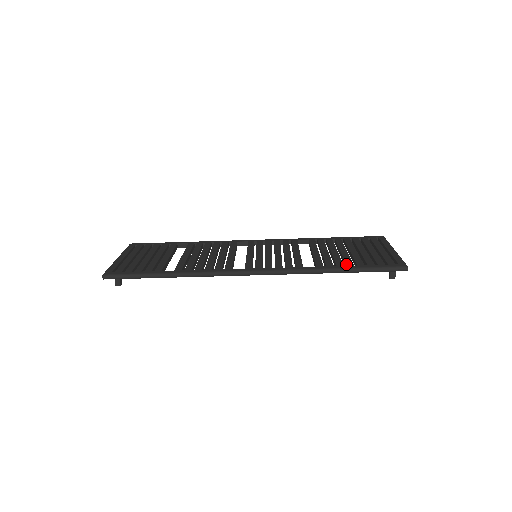
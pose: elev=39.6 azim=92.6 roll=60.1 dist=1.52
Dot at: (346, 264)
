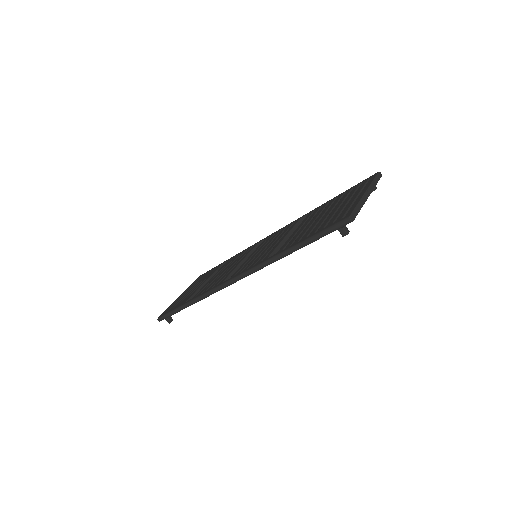
Dot at: (301, 239)
